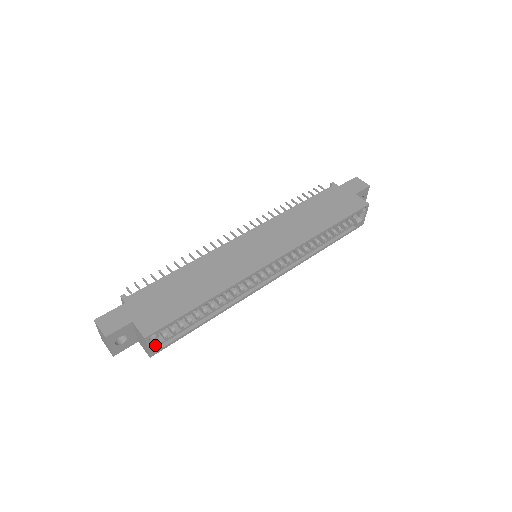
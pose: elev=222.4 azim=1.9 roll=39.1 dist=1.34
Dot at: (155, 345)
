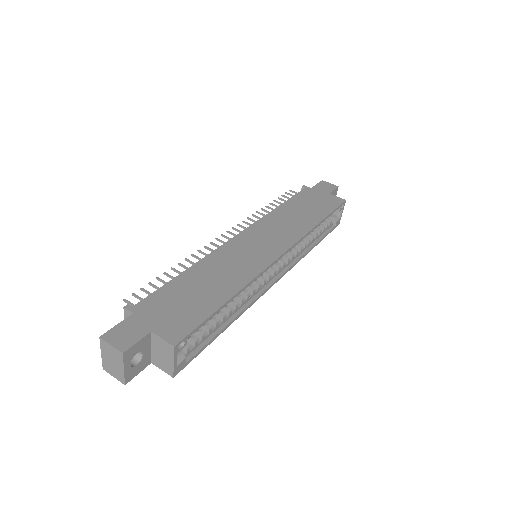
Dot at: (179, 359)
